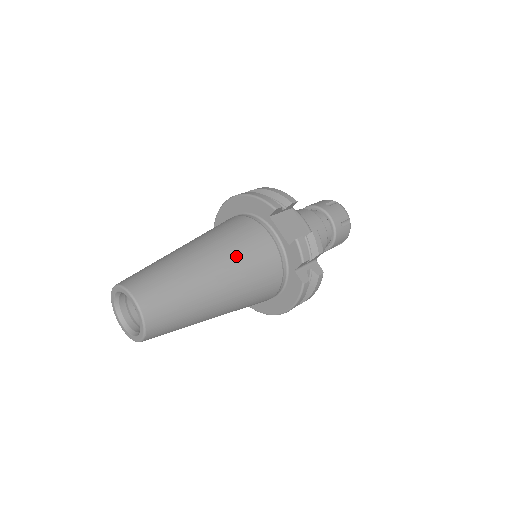
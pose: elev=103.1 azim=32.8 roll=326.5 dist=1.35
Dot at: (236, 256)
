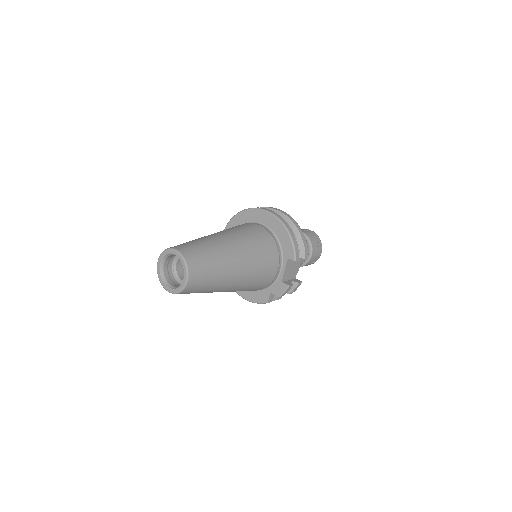
Dot at: (253, 274)
